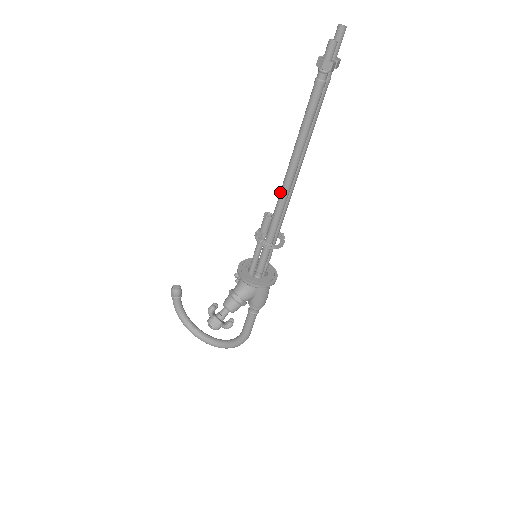
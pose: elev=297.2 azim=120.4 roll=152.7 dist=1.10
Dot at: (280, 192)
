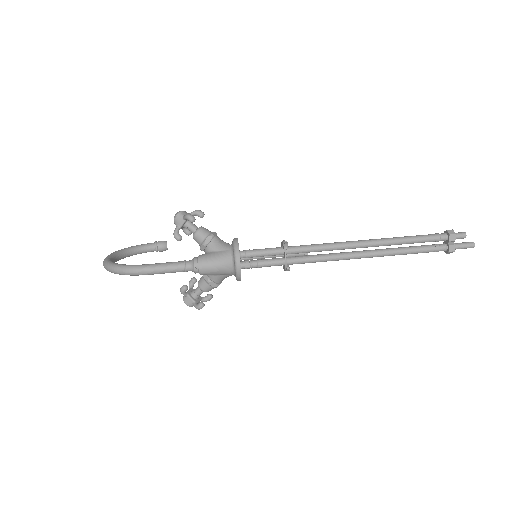
Dot at: (339, 243)
